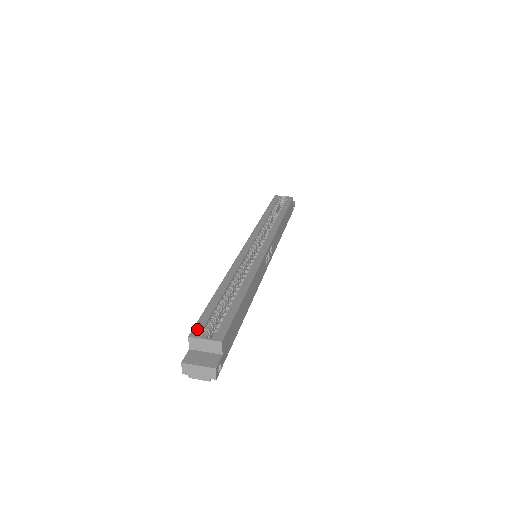
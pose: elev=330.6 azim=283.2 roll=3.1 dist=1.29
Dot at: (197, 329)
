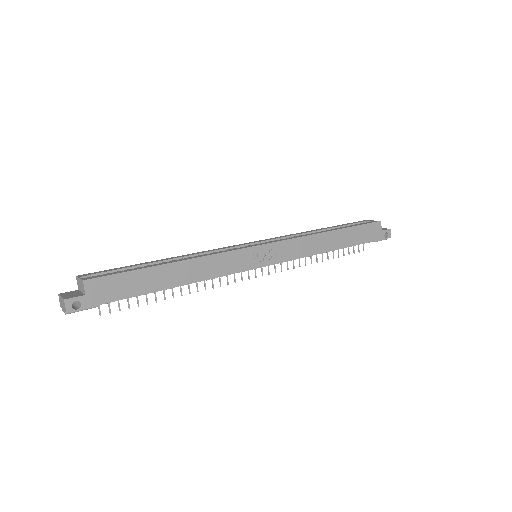
Dot at: (89, 274)
